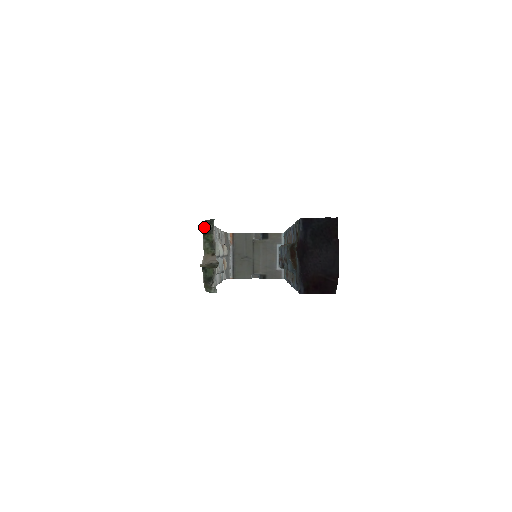
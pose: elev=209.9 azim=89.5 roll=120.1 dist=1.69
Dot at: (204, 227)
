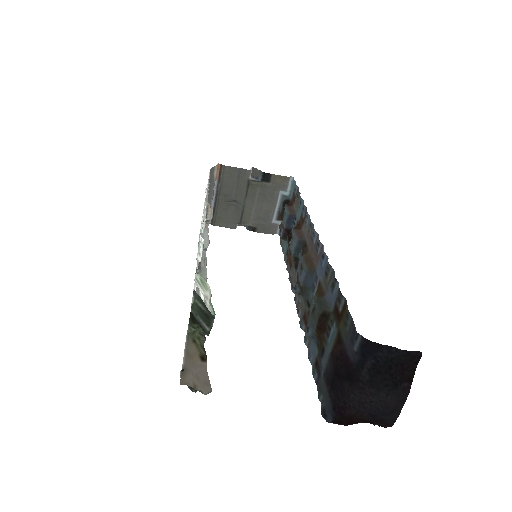
Dot at: (193, 308)
